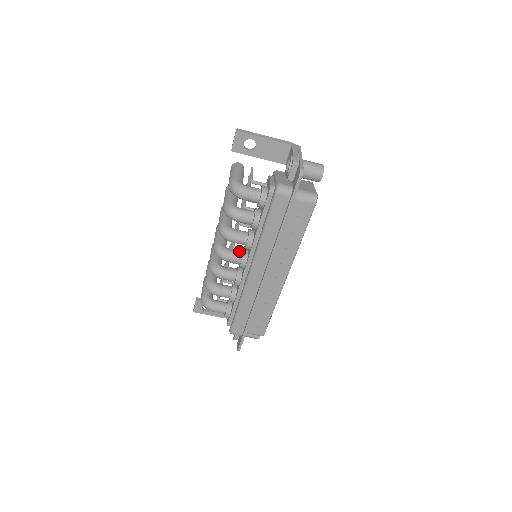
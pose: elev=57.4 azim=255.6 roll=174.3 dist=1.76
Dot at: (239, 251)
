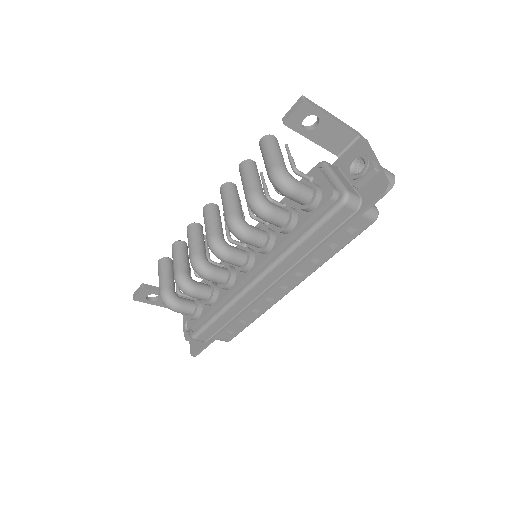
Dot at: (243, 251)
